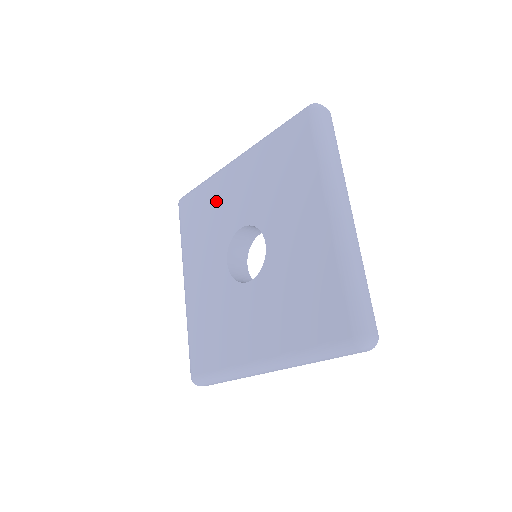
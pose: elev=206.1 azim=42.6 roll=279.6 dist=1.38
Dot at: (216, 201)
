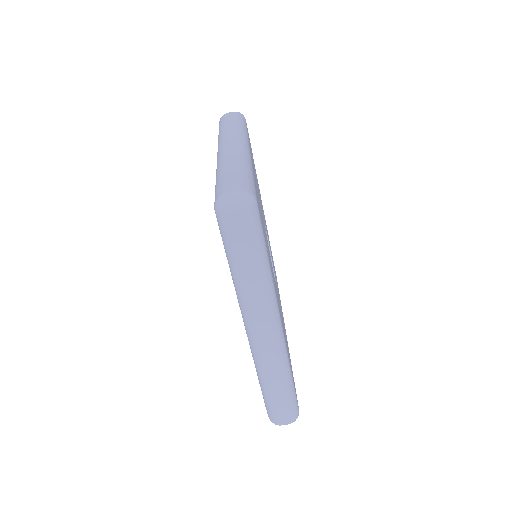
Dot at: occluded
